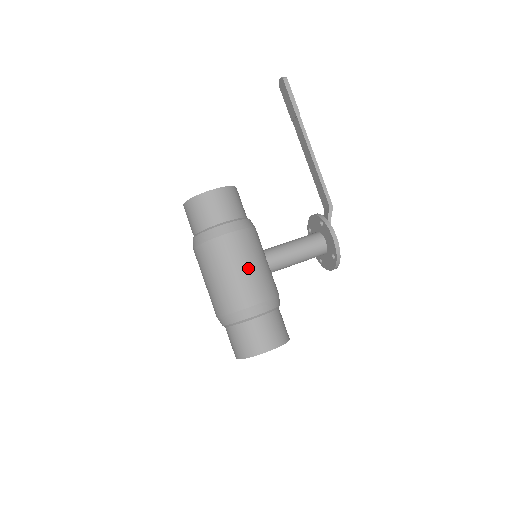
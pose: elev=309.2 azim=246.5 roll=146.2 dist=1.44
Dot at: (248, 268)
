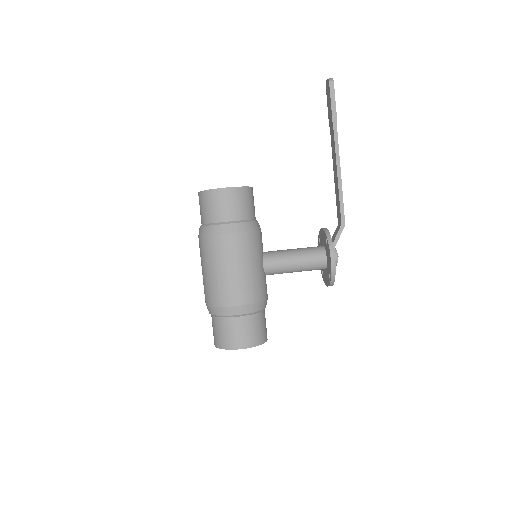
Dot at: (239, 270)
